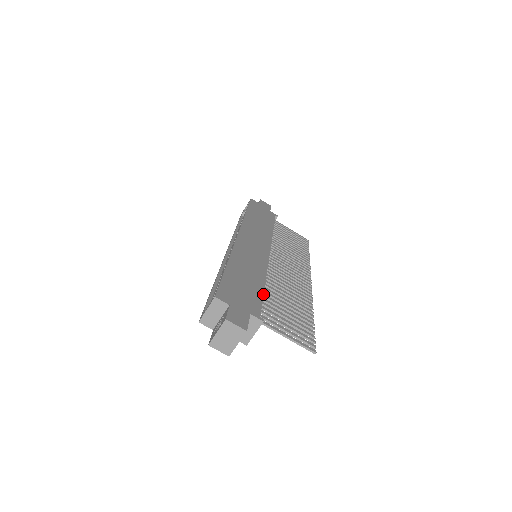
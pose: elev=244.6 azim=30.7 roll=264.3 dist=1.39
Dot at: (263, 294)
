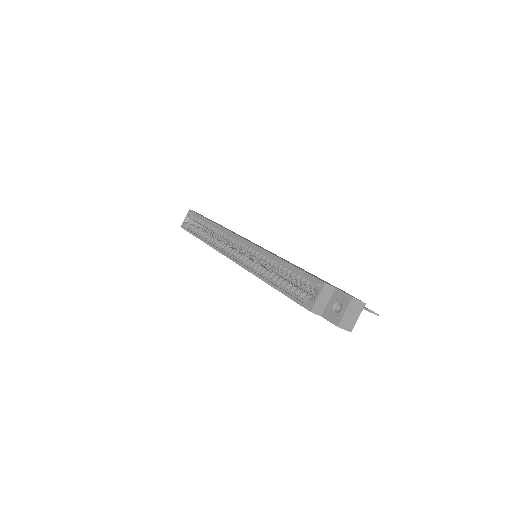
Dot at: occluded
